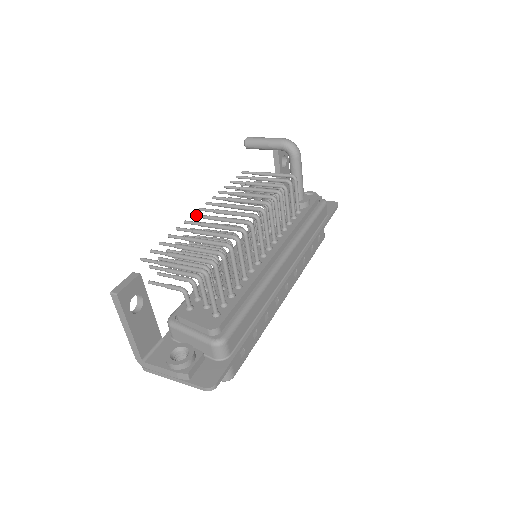
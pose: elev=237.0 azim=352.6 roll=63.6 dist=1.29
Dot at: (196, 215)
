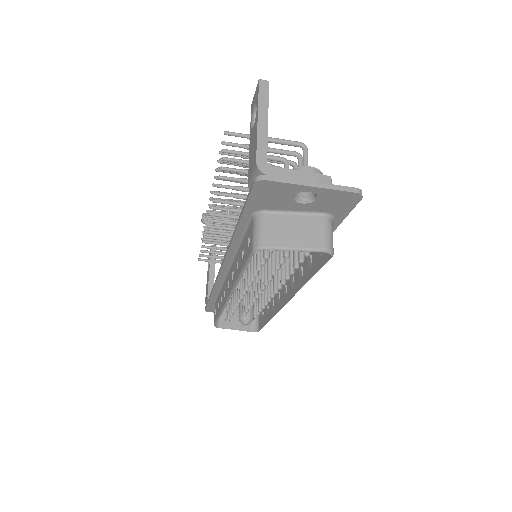
Dot at: occluded
